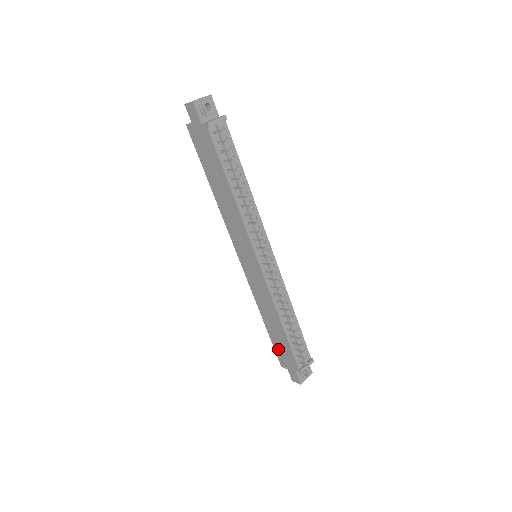
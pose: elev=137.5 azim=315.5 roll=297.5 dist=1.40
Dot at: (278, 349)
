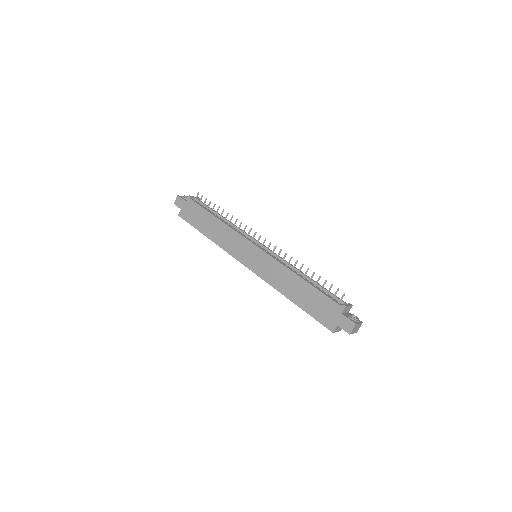
Dot at: (317, 313)
